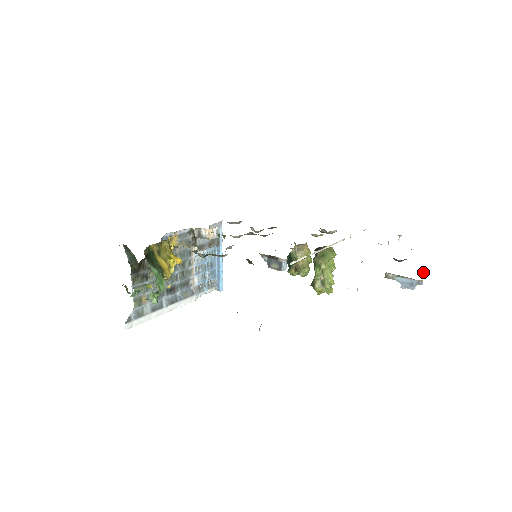
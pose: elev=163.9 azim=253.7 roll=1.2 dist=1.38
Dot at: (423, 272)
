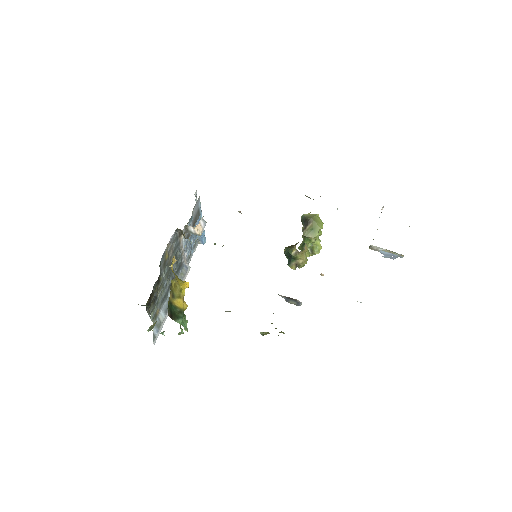
Dot at: occluded
